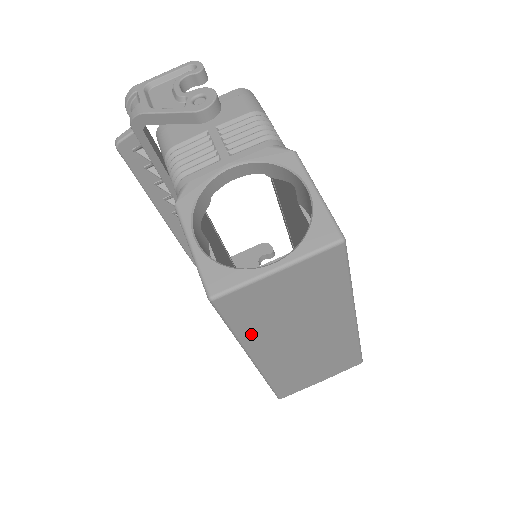
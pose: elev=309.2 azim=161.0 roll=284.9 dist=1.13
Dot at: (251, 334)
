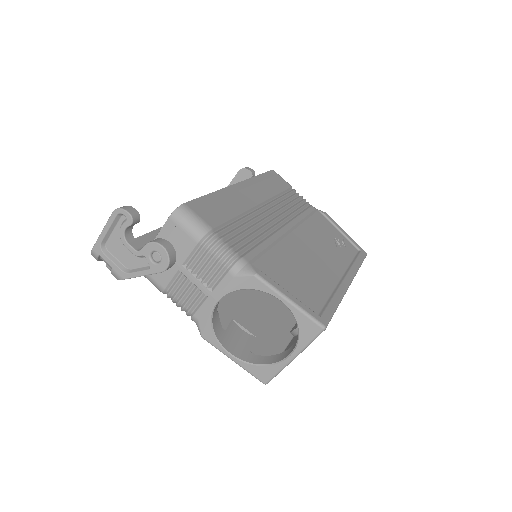
Dot at: occluded
